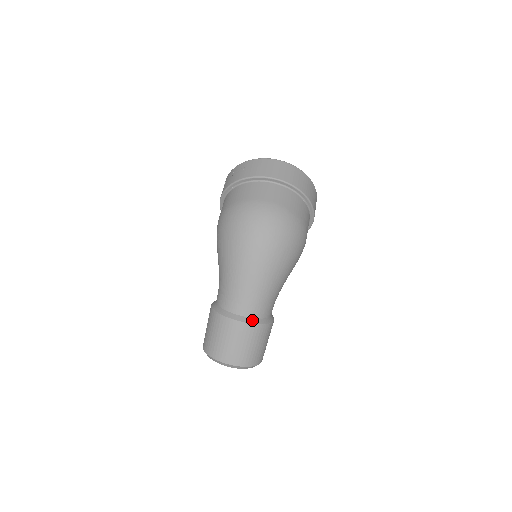
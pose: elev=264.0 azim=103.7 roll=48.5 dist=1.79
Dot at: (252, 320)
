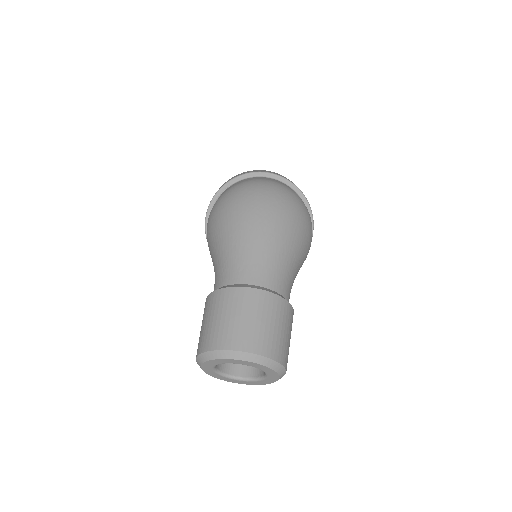
Dot at: (269, 290)
